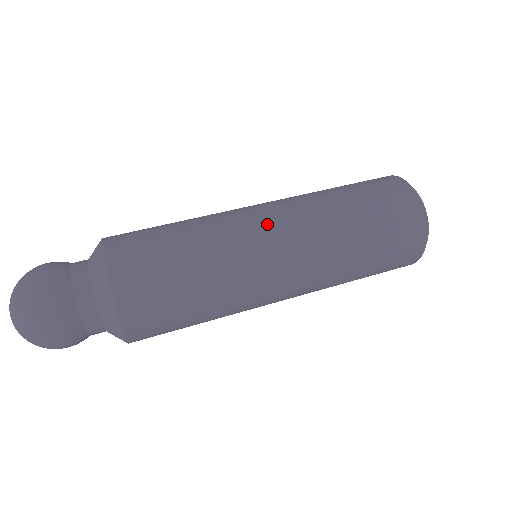
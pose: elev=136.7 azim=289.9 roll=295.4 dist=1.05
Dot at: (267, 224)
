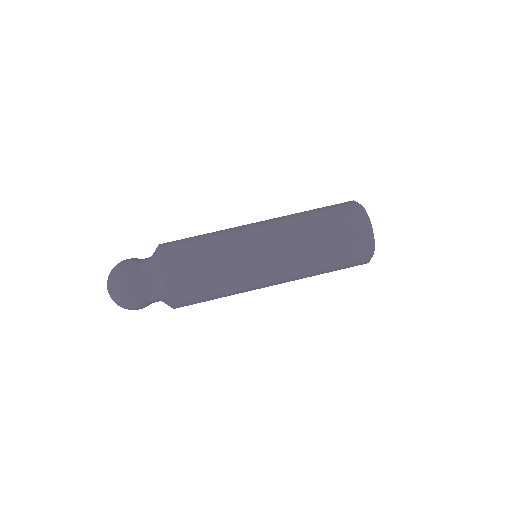
Dot at: (263, 256)
